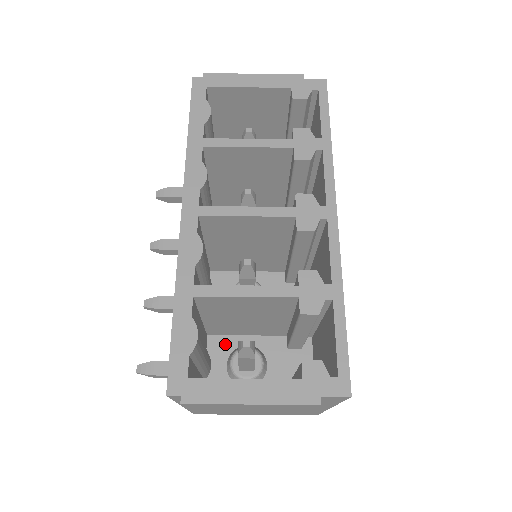
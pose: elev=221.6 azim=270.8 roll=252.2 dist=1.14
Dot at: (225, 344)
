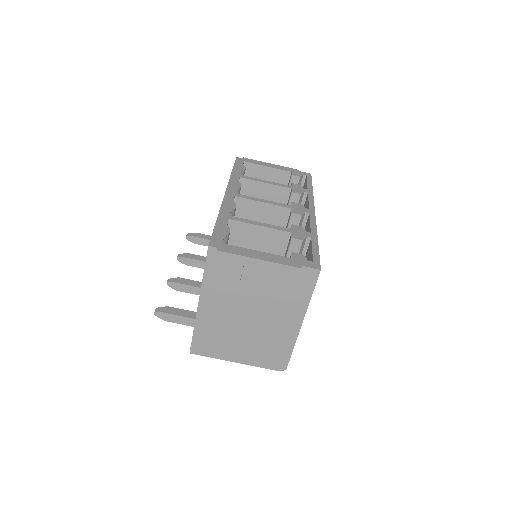
Dot at: occluded
